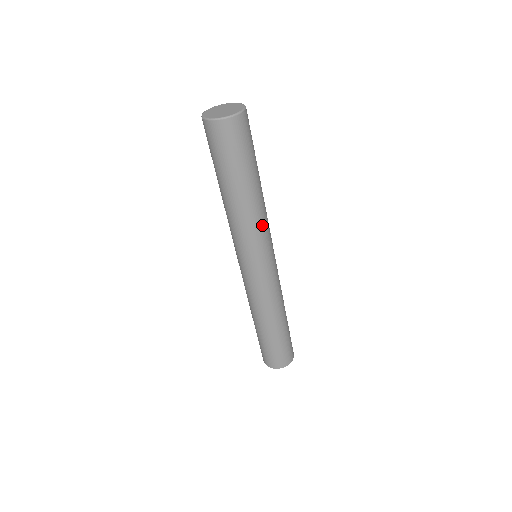
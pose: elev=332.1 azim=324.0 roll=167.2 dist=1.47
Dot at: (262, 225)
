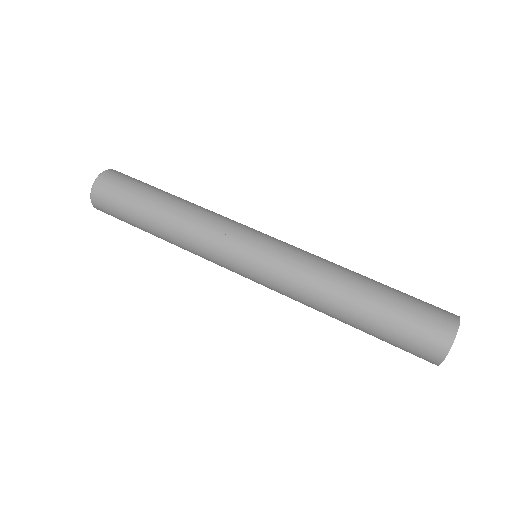
Dot at: (200, 235)
